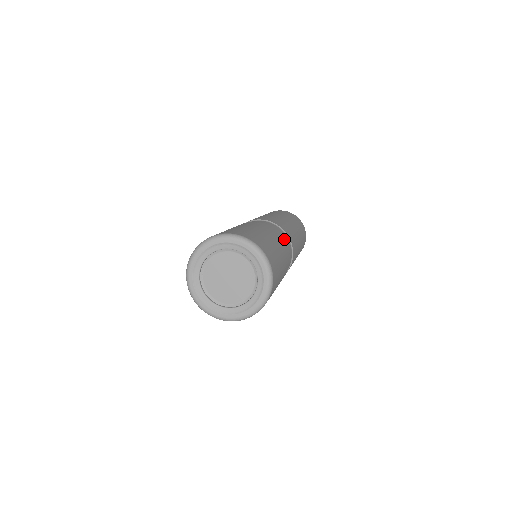
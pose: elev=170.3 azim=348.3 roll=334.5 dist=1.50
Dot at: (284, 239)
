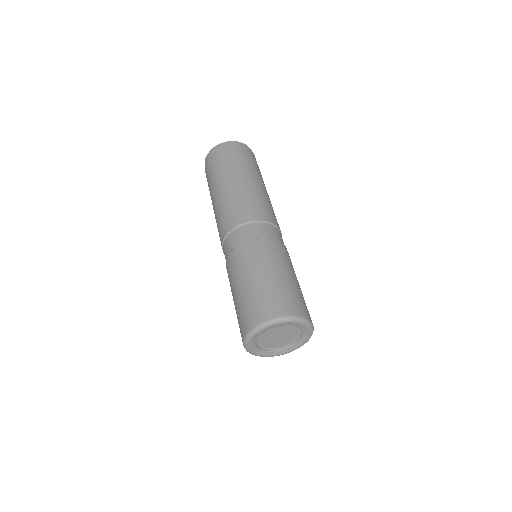
Dot at: (274, 240)
